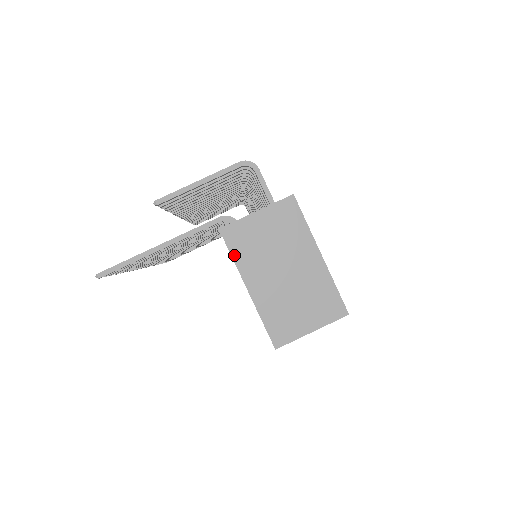
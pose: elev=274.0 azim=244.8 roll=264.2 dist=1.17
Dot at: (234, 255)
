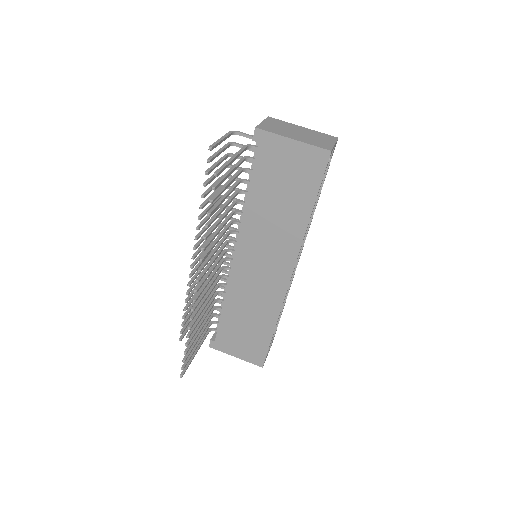
Dot at: (272, 132)
